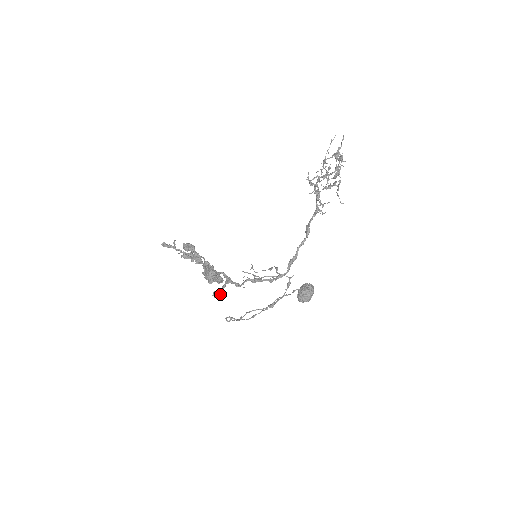
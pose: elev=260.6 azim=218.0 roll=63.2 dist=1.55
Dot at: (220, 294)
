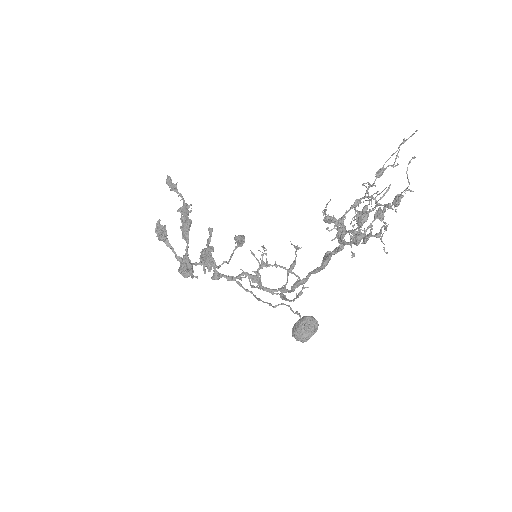
Dot at: (240, 244)
